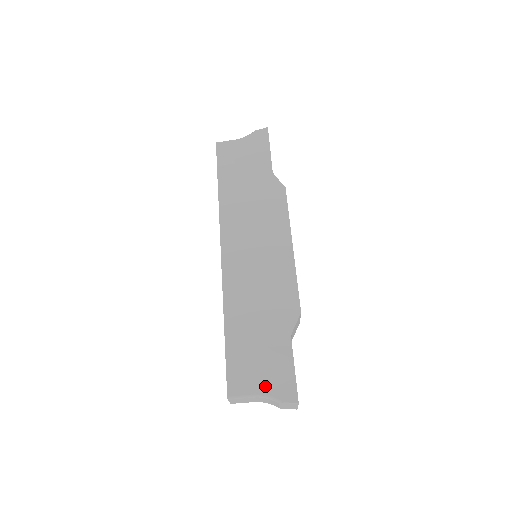
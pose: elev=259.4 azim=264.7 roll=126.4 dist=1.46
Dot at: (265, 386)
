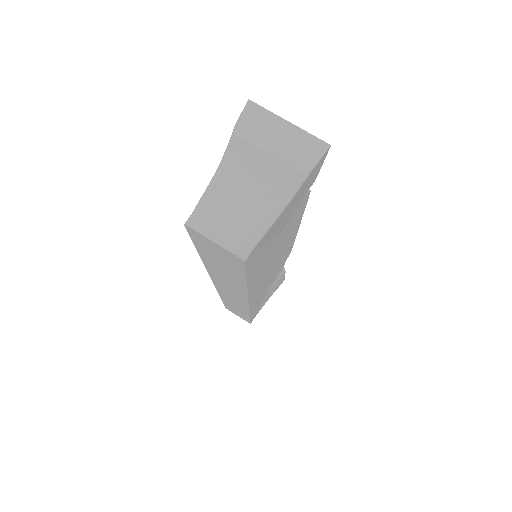
Dot at: occluded
